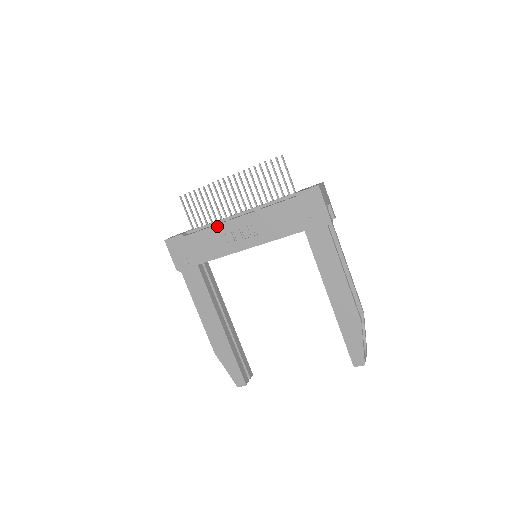
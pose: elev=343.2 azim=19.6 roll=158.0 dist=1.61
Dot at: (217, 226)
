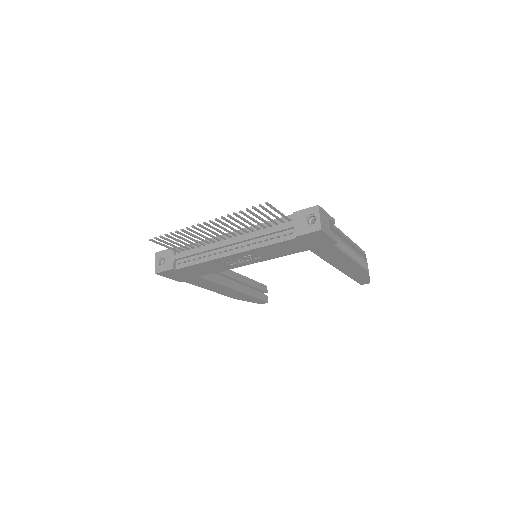
Dot at: (211, 261)
